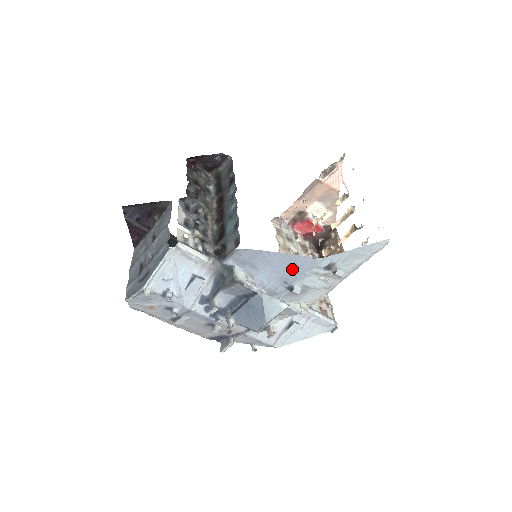
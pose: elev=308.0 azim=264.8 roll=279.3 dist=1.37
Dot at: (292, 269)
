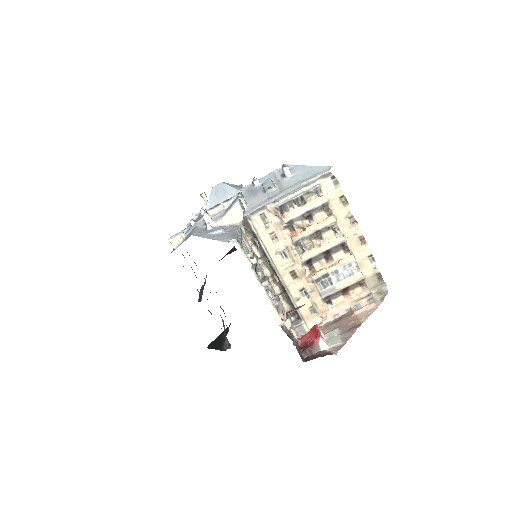
Dot at: occluded
